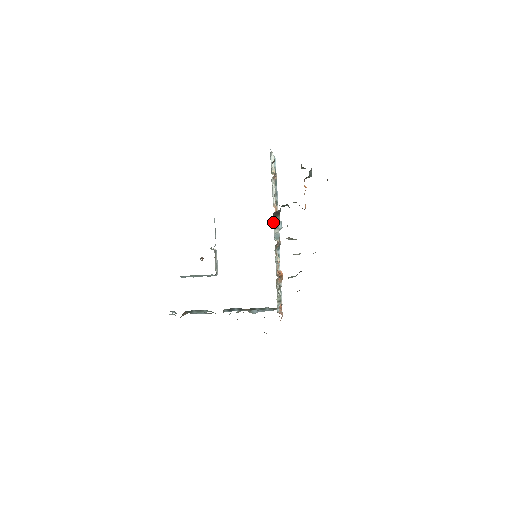
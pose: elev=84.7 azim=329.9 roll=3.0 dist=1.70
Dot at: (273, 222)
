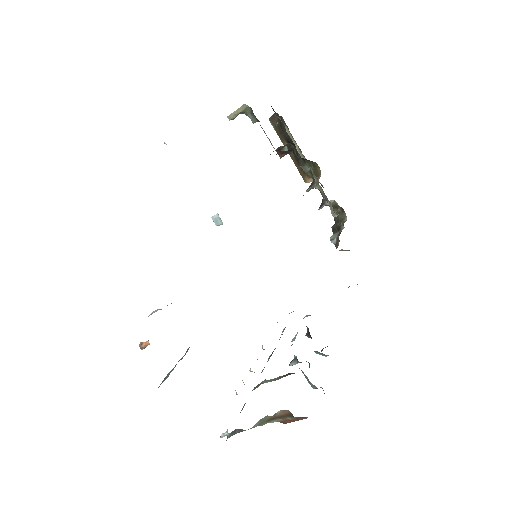
Dot at: occluded
